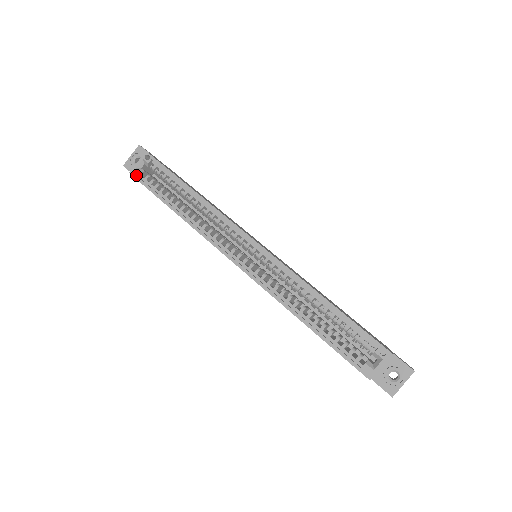
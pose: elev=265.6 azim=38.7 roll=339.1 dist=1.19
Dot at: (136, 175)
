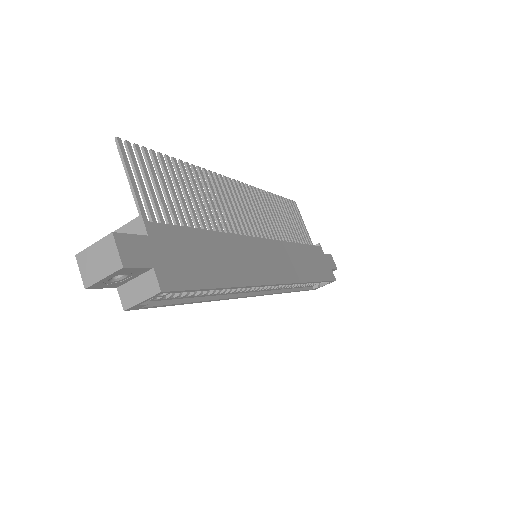
Dot at: (138, 308)
